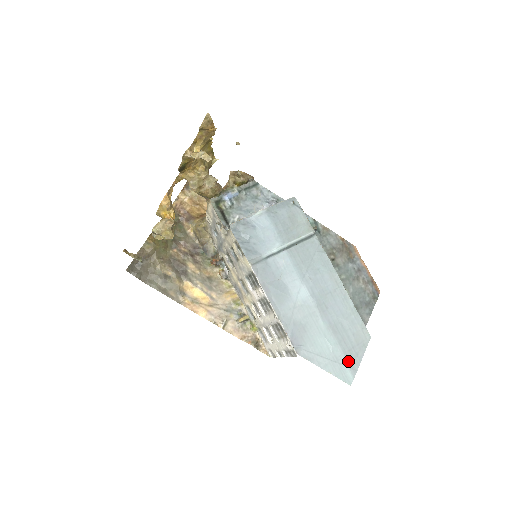
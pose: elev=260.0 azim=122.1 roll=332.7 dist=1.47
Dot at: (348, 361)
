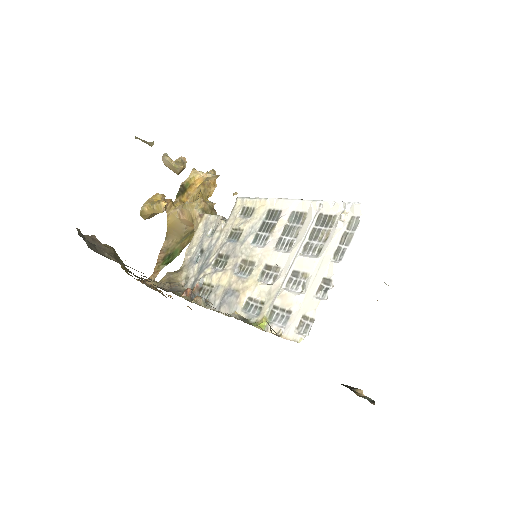
Dot at: occluded
